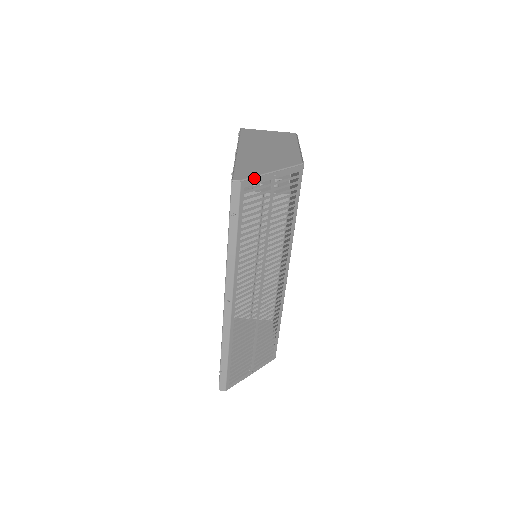
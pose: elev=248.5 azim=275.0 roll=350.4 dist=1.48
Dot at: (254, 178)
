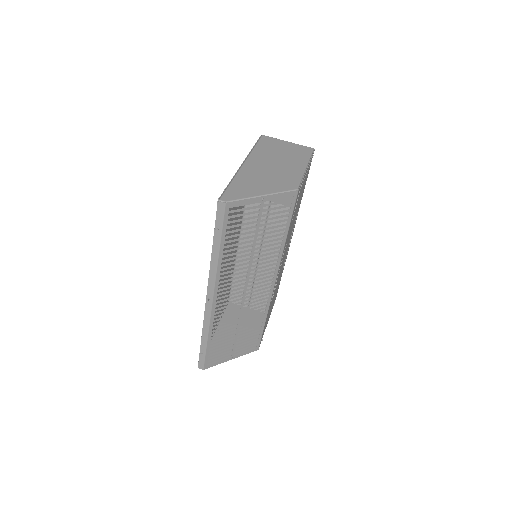
Dot at: (240, 200)
